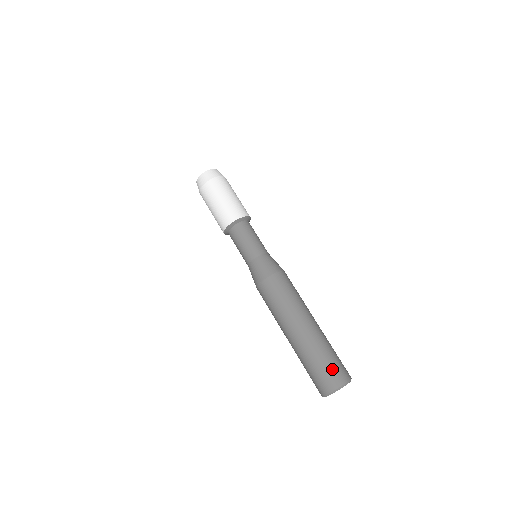
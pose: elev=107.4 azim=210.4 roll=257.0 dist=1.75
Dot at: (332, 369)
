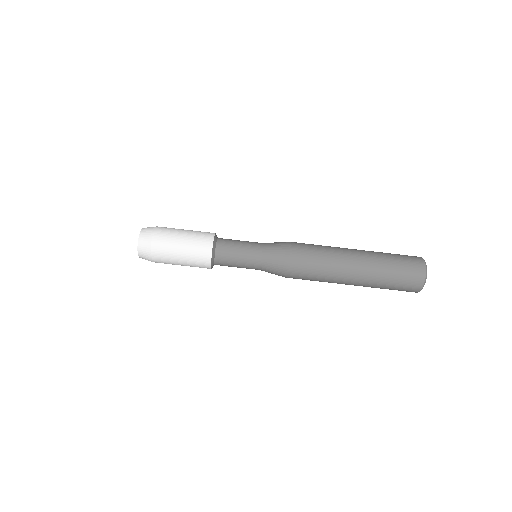
Dot at: (406, 258)
